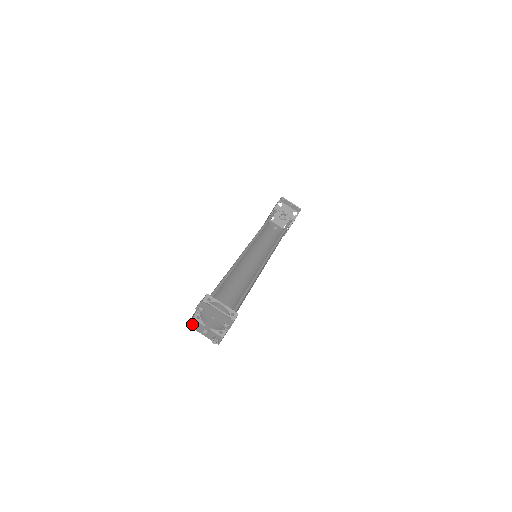
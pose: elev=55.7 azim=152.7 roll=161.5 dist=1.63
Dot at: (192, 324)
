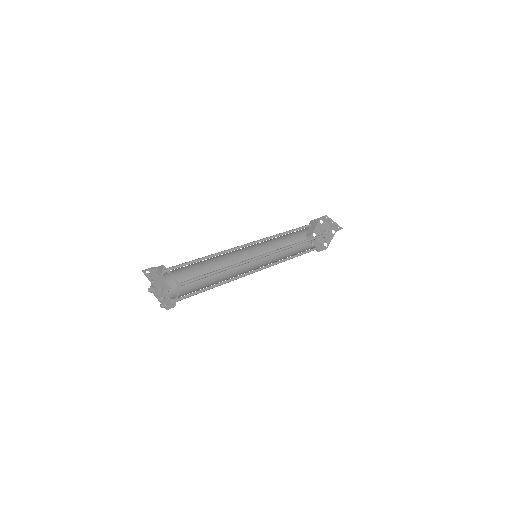
Dot at: (150, 288)
